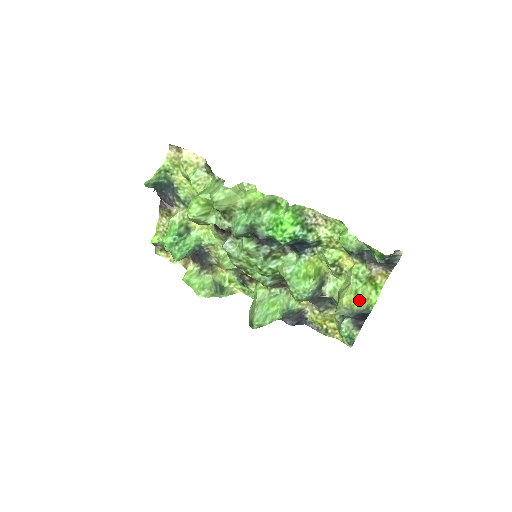
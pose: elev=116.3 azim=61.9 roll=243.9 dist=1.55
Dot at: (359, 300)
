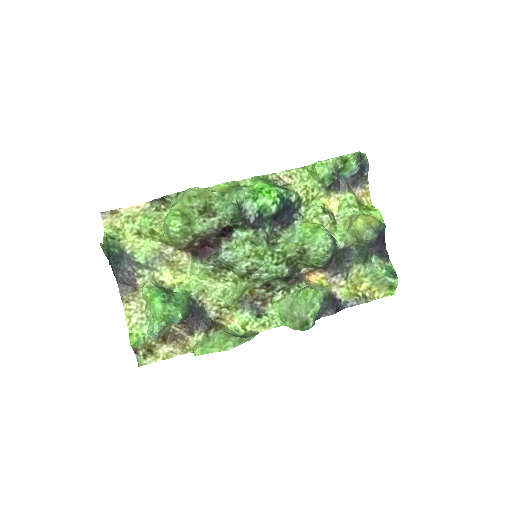
Dot at: (370, 217)
